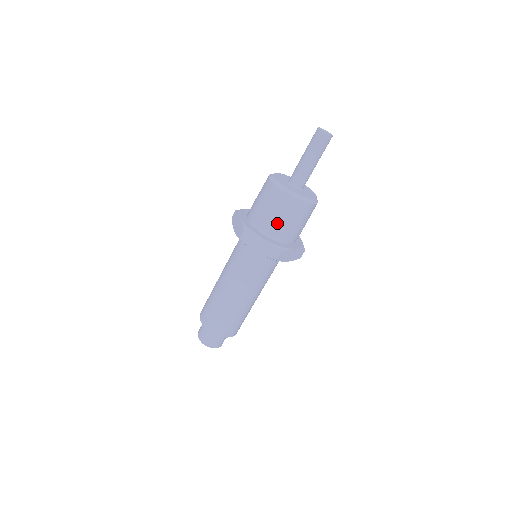
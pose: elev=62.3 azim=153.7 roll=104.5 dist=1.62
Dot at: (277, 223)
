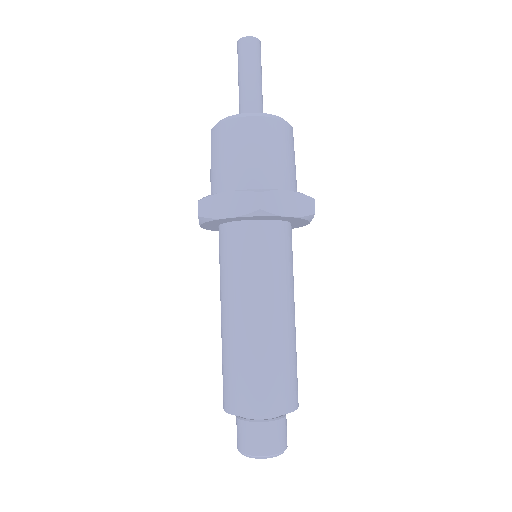
Dot at: (238, 164)
